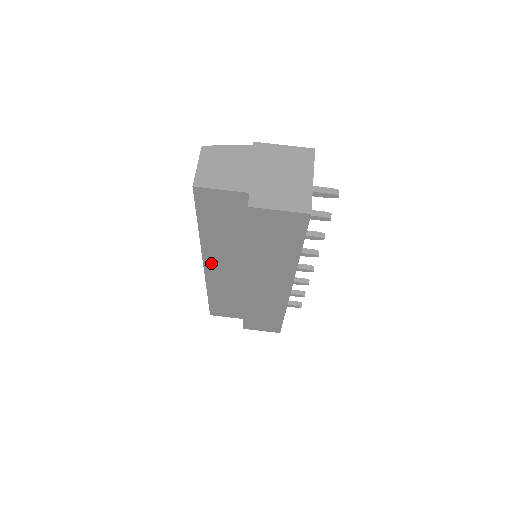
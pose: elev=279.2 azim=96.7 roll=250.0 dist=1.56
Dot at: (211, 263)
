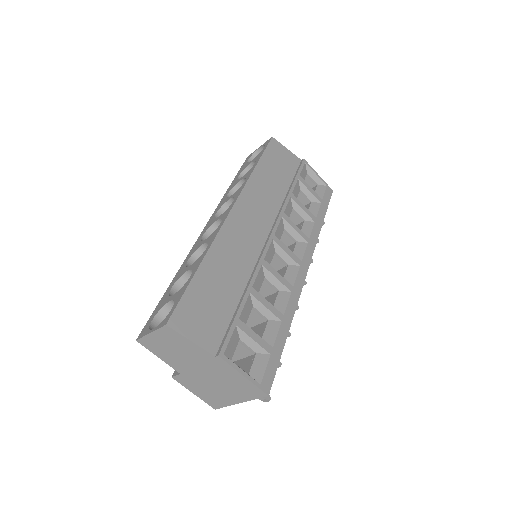
Dot at: occluded
